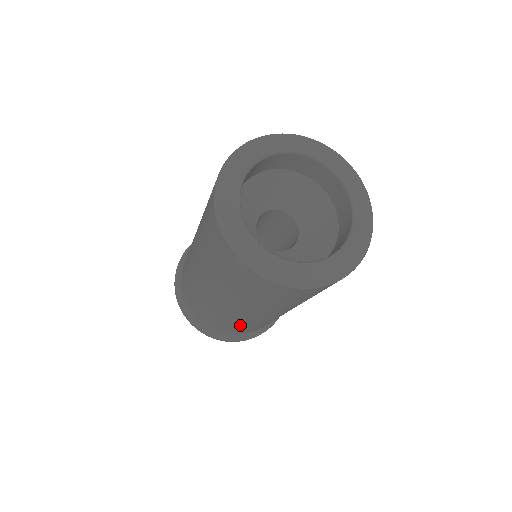
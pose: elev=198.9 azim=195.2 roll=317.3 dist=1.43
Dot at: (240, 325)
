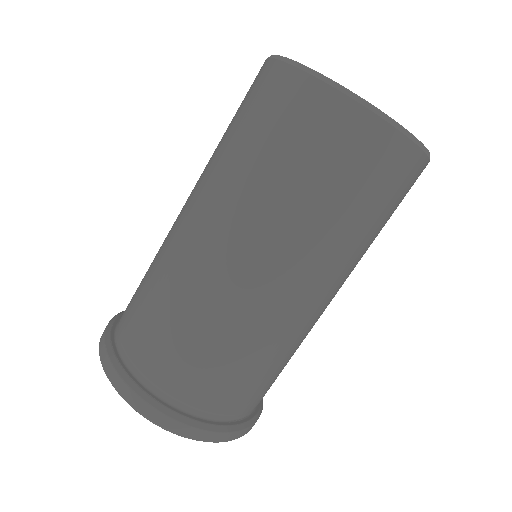
Dot at: (158, 279)
